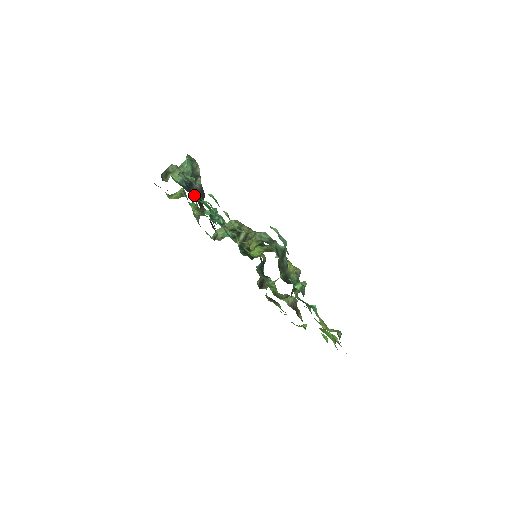
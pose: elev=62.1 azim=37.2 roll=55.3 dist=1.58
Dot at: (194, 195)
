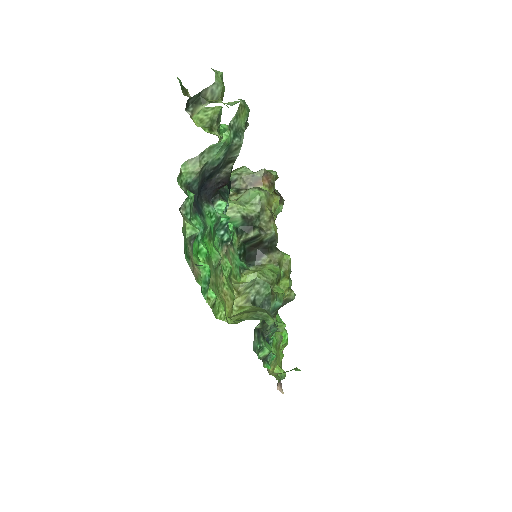
Dot at: (207, 192)
